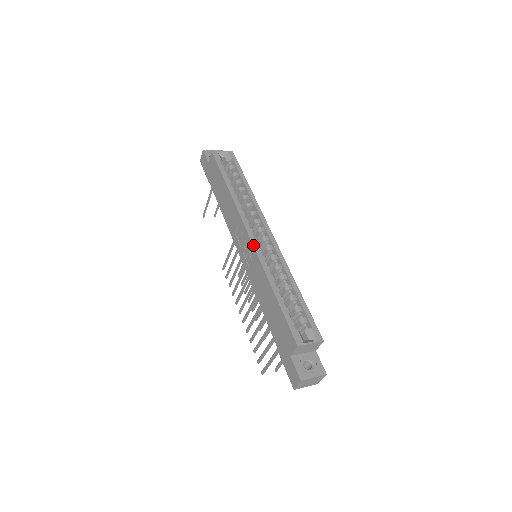
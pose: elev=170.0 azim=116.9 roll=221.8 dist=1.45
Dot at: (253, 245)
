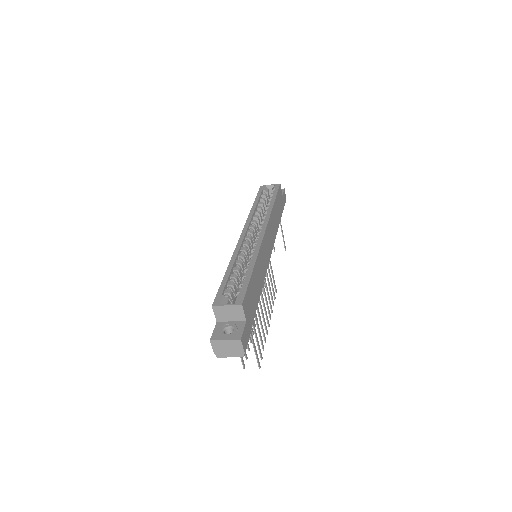
Dot at: (238, 240)
